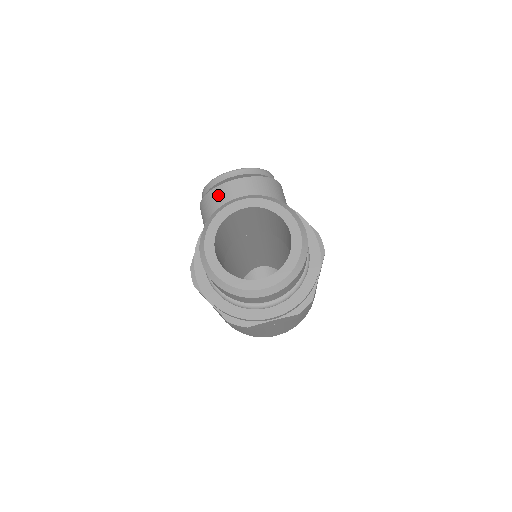
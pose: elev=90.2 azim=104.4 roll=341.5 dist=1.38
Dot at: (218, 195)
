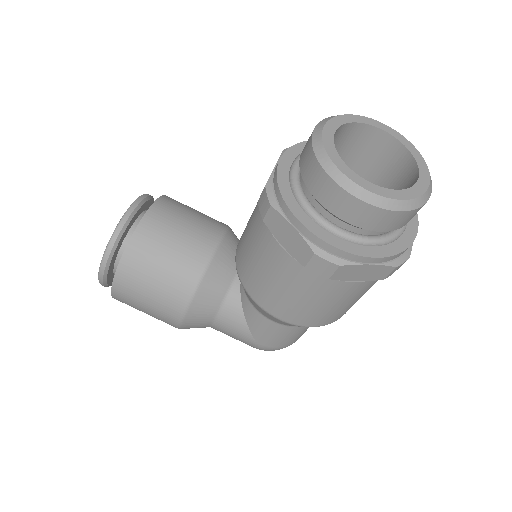
Dot at: (145, 239)
